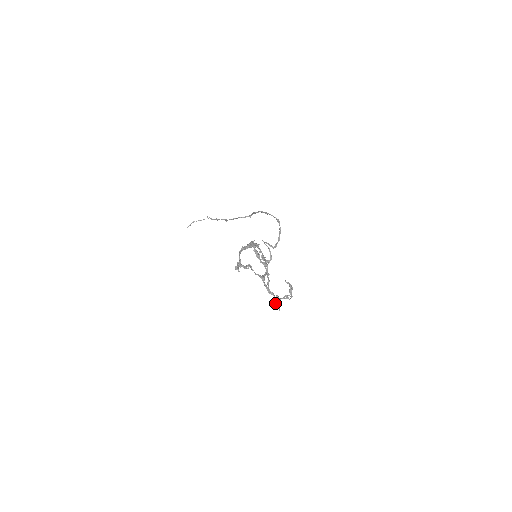
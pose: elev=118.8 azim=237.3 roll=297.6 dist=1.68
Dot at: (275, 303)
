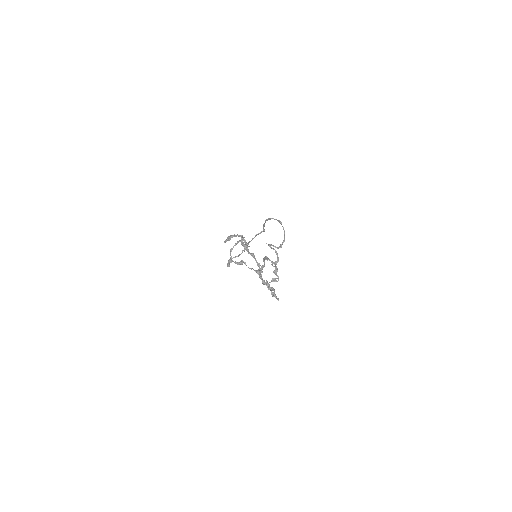
Dot at: (271, 293)
